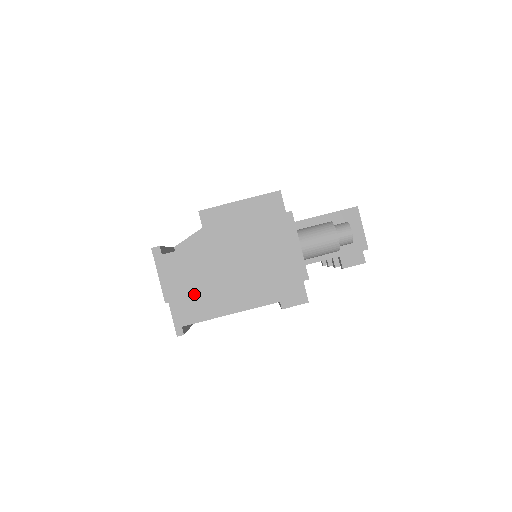
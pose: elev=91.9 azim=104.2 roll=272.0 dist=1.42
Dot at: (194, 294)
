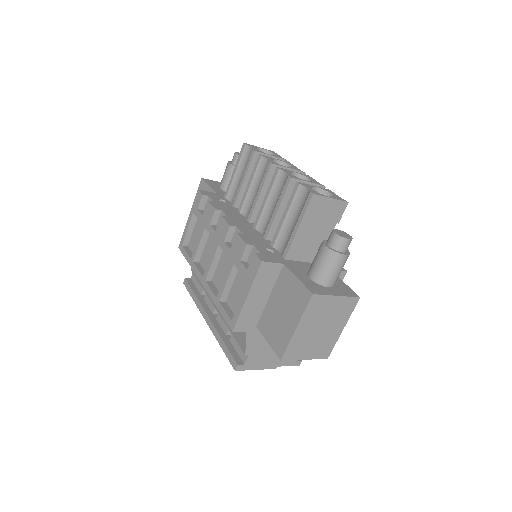
Dot at: occluded
